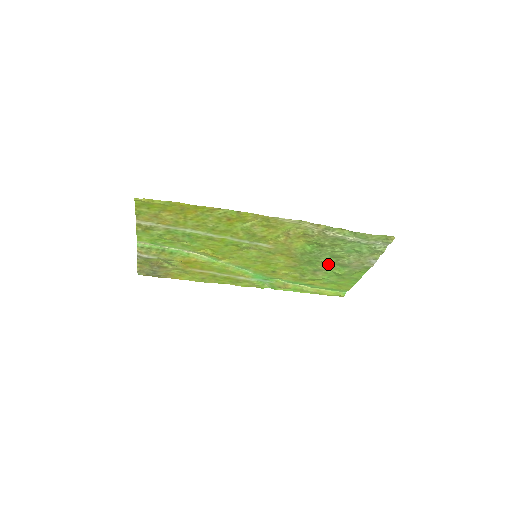
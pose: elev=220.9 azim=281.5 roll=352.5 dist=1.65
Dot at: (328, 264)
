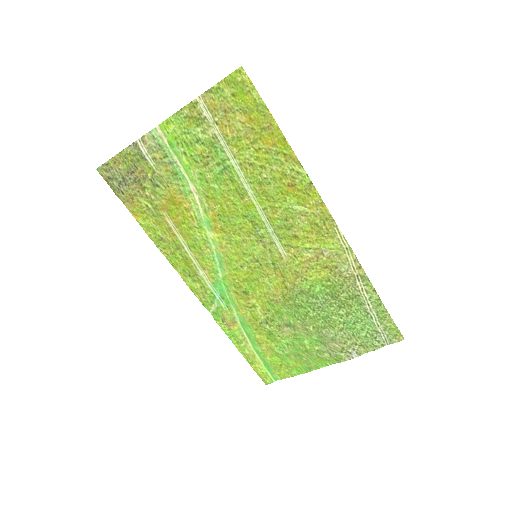
Dot at: (310, 325)
